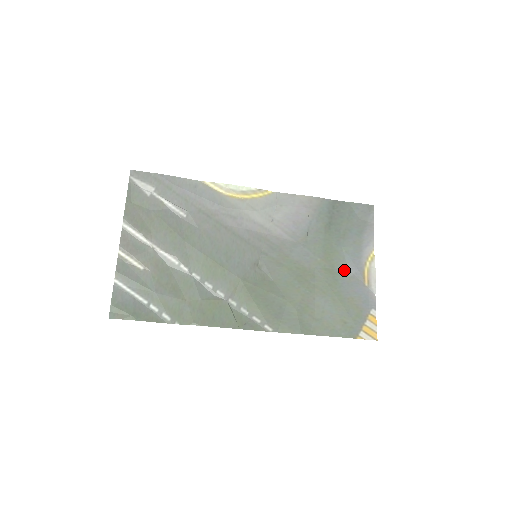
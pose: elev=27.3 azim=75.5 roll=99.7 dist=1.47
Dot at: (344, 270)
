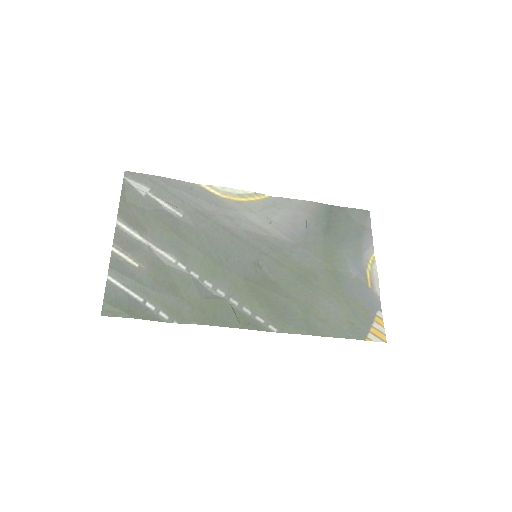
Dot at: (346, 272)
